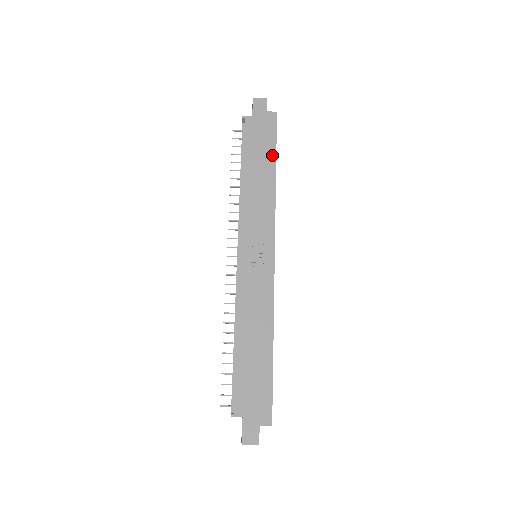
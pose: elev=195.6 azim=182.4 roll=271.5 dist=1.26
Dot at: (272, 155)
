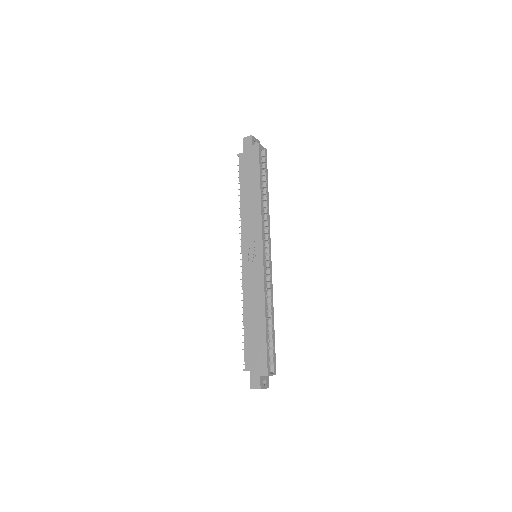
Dot at: (257, 178)
